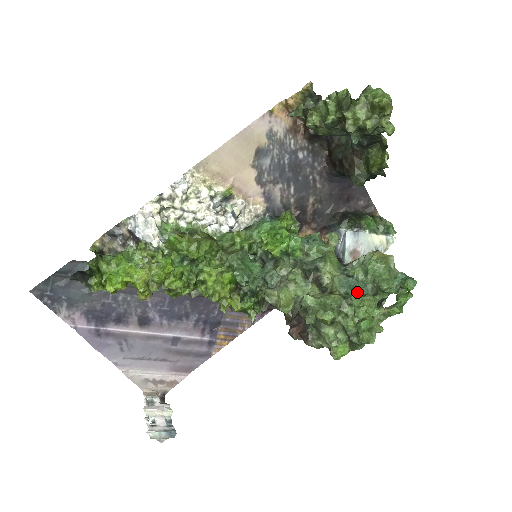
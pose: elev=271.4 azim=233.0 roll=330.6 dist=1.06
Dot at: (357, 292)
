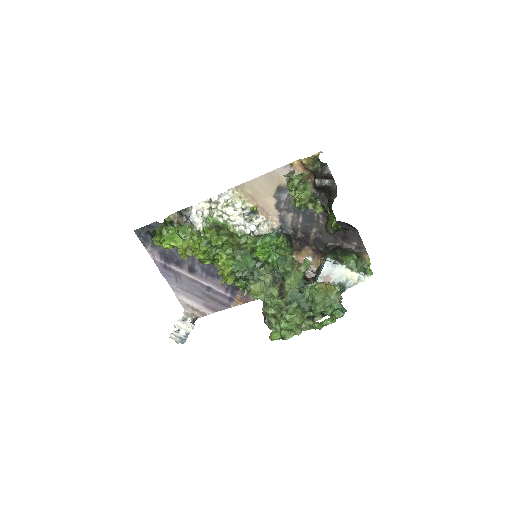
Dot at: (296, 304)
